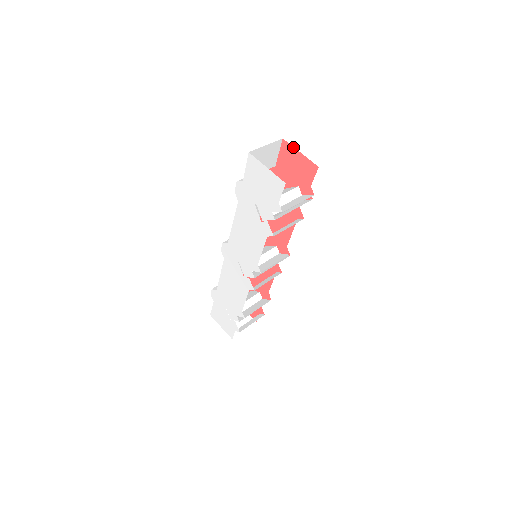
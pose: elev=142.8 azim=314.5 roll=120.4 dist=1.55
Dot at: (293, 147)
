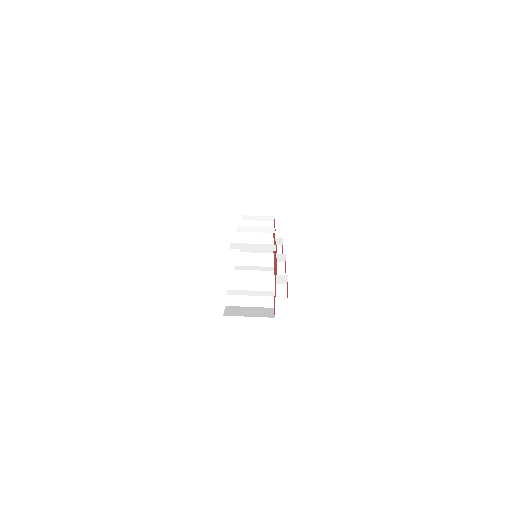
Dot at: occluded
